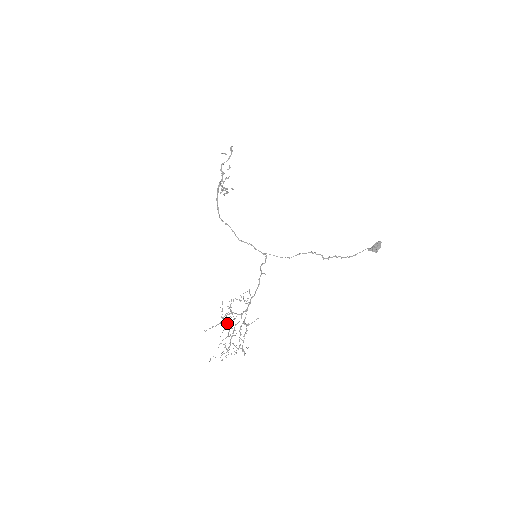
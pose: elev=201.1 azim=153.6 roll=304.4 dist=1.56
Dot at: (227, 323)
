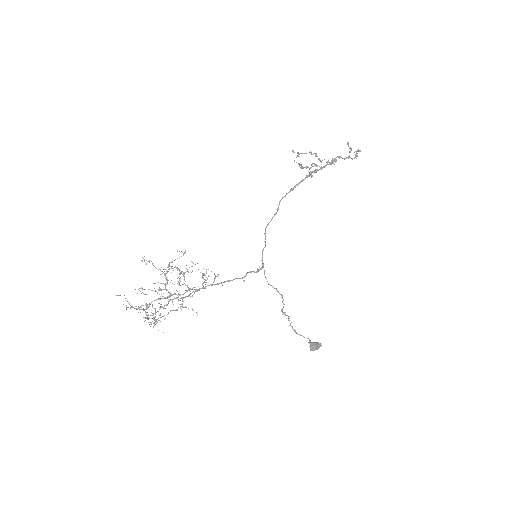
Dot at: occluded
